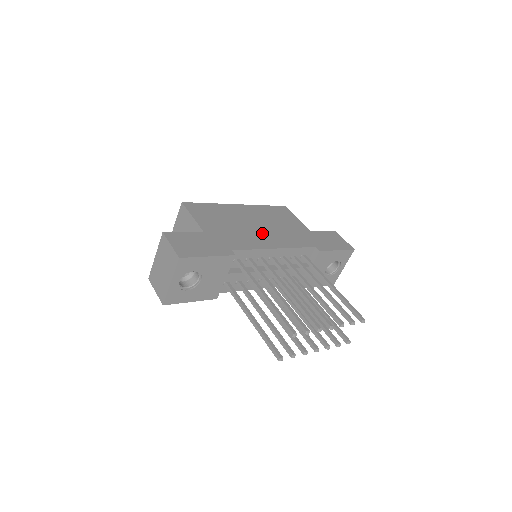
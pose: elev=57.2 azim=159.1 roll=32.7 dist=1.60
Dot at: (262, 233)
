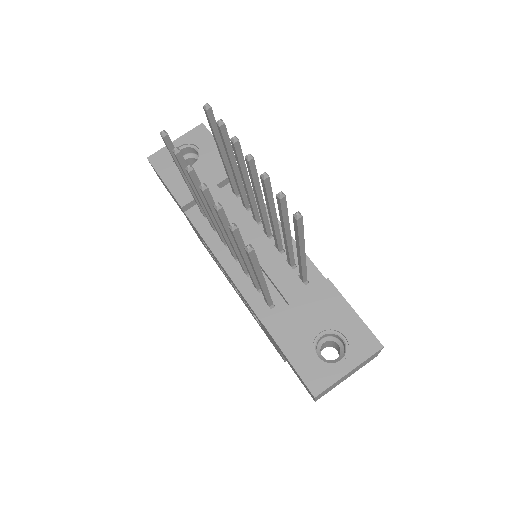
Dot at: occluded
